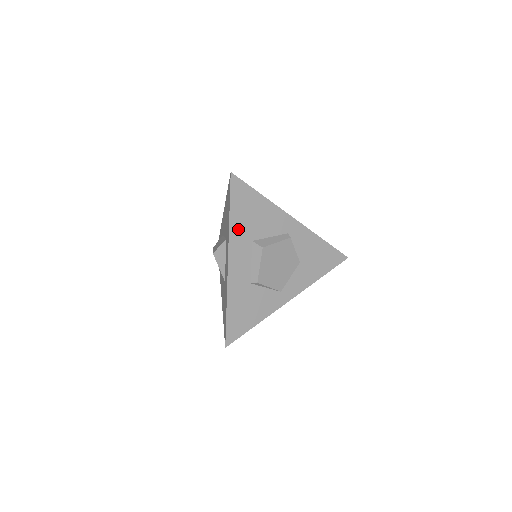
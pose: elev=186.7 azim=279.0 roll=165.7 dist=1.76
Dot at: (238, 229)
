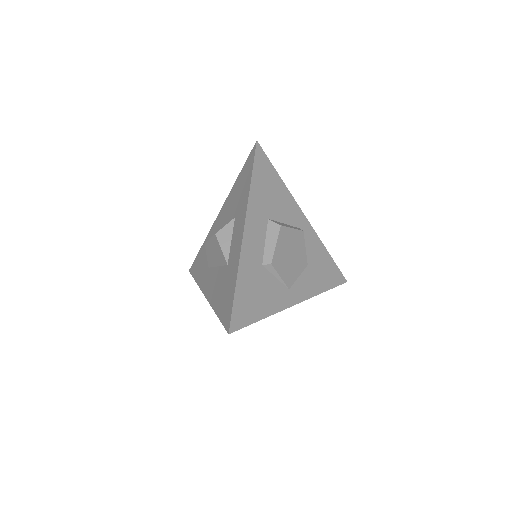
Dot at: (257, 199)
